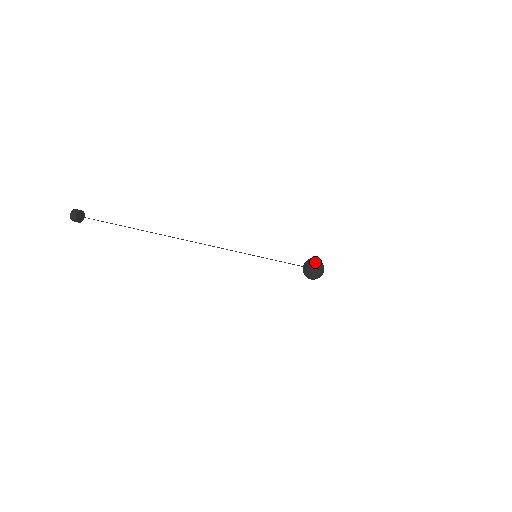
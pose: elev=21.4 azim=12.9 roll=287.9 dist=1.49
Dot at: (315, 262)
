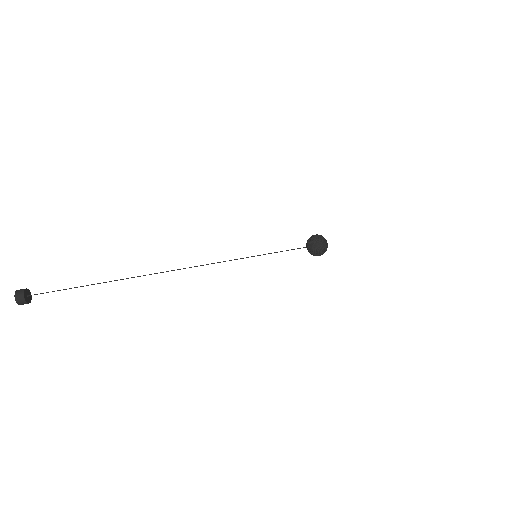
Dot at: (319, 240)
